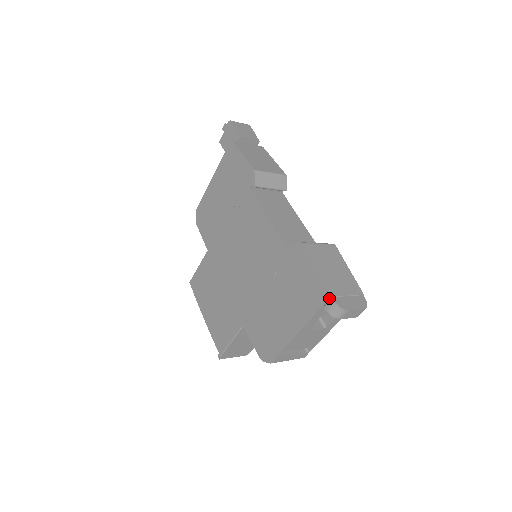
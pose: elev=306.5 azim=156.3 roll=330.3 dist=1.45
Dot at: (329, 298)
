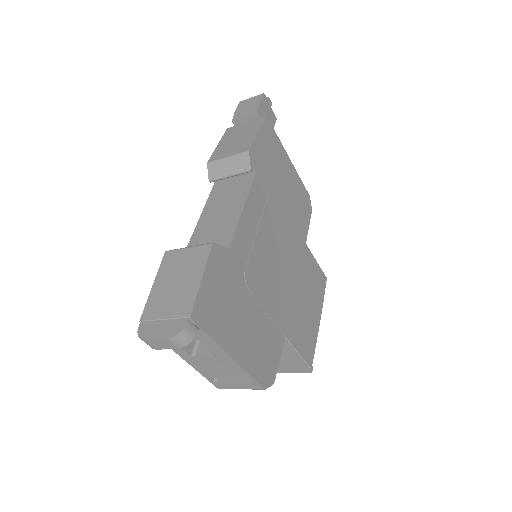
Dot at: (141, 322)
